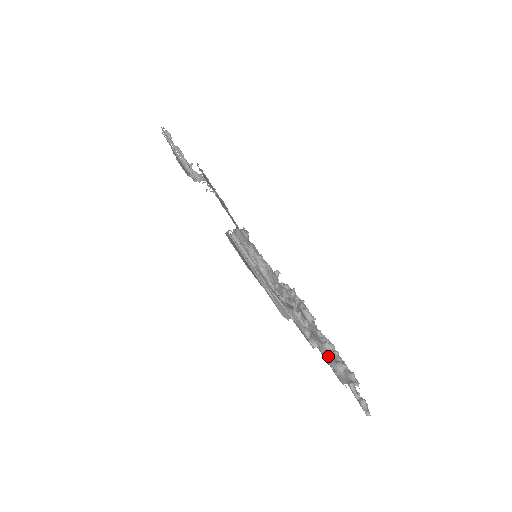
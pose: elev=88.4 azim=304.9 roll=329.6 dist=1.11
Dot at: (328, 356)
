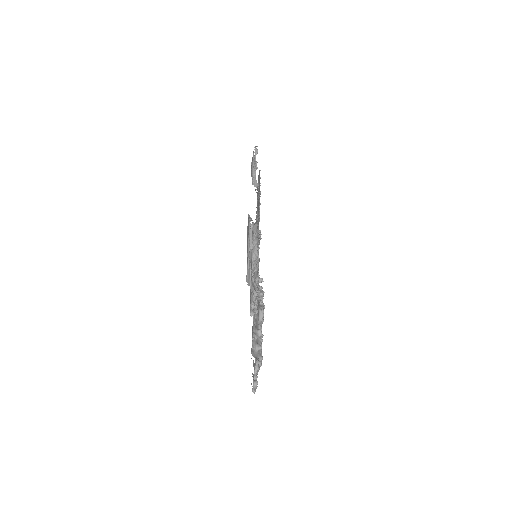
Dot at: (255, 336)
